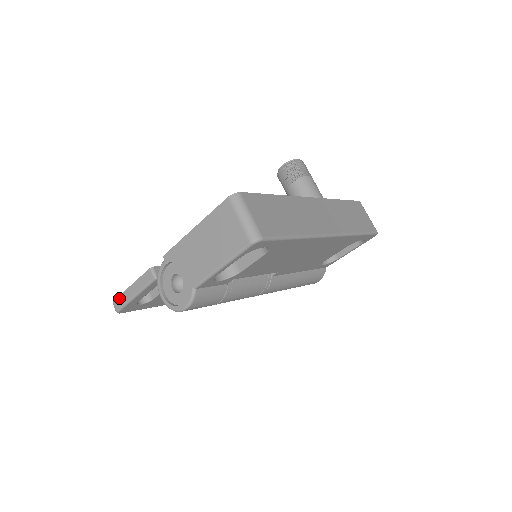
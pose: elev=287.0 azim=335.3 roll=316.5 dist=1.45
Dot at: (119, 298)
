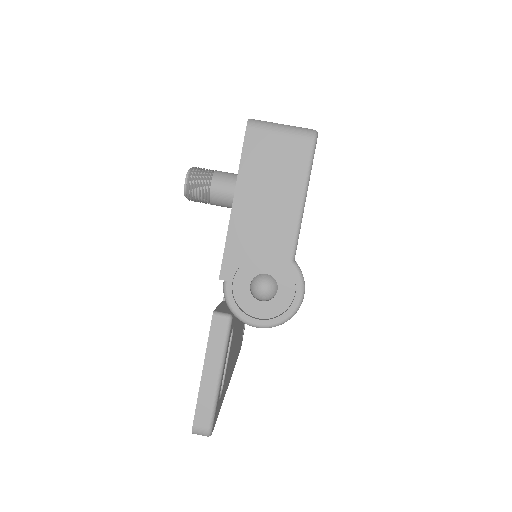
Dot at: (198, 409)
